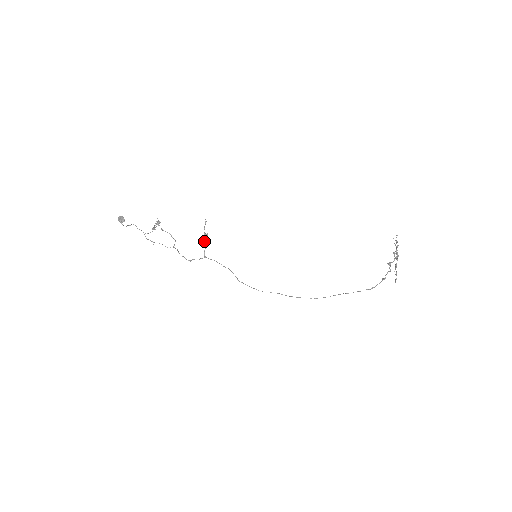
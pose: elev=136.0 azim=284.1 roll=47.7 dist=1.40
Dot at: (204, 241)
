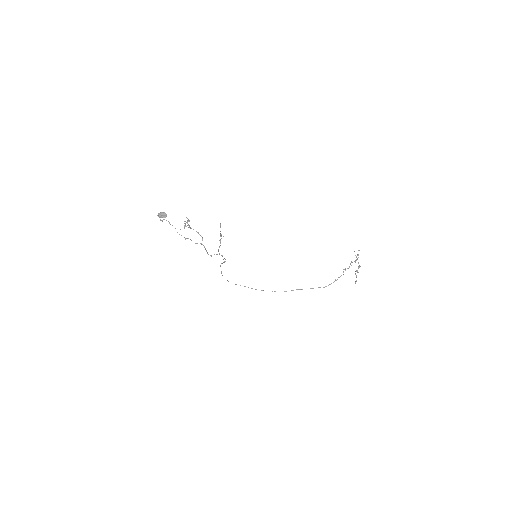
Dot at: (220, 240)
